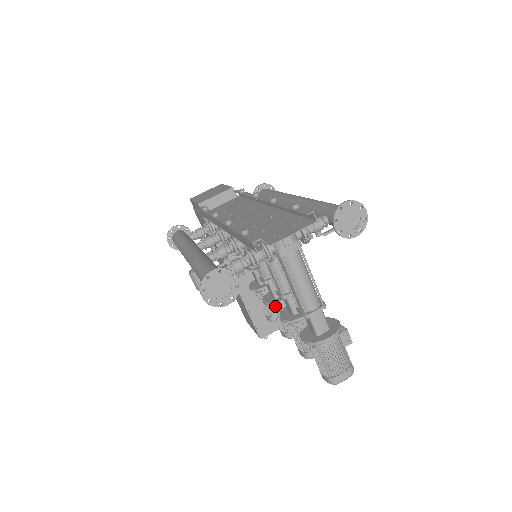
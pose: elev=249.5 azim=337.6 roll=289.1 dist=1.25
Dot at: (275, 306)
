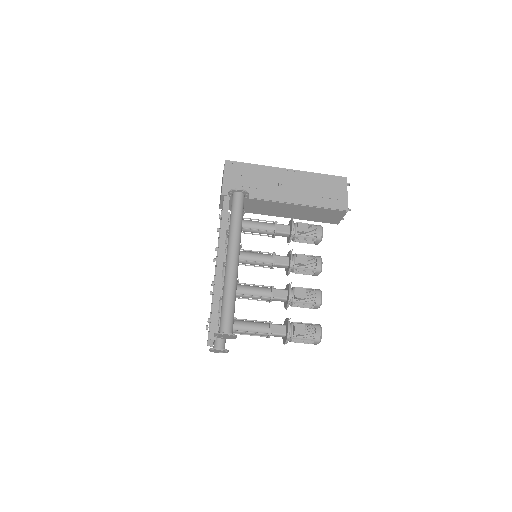
Dot at: occluded
